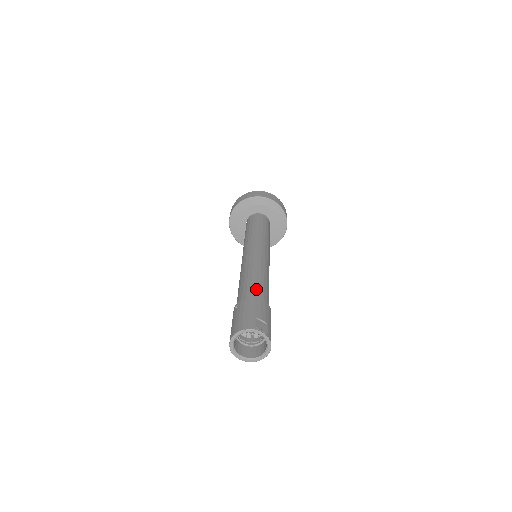
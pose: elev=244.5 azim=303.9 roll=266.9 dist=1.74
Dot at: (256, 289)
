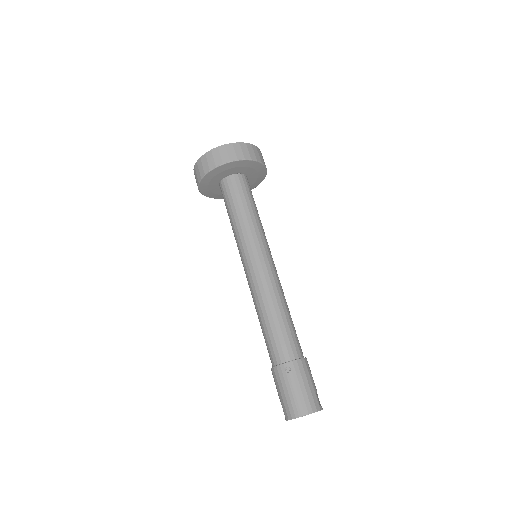
Dot at: (297, 341)
